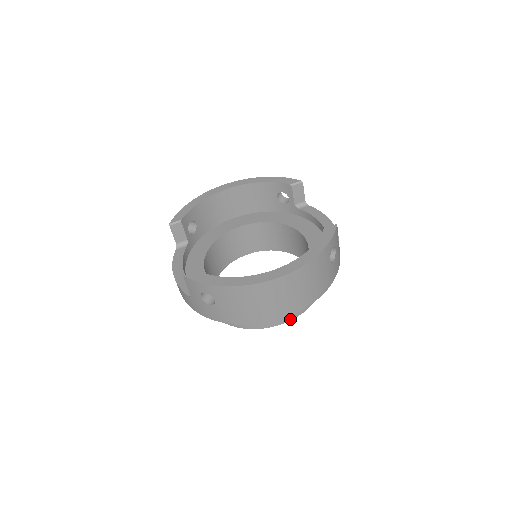
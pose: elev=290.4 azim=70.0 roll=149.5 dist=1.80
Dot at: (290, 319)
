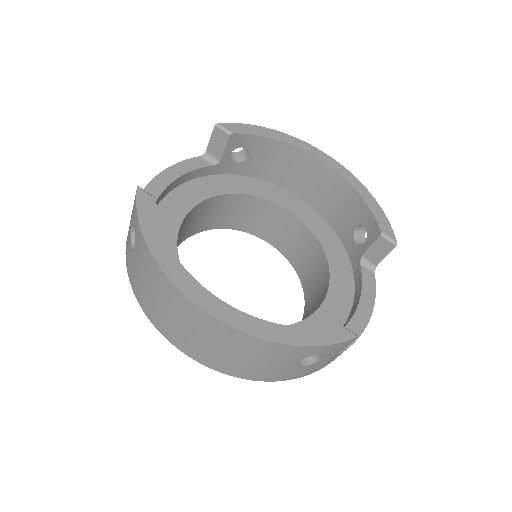
Dot at: occluded
